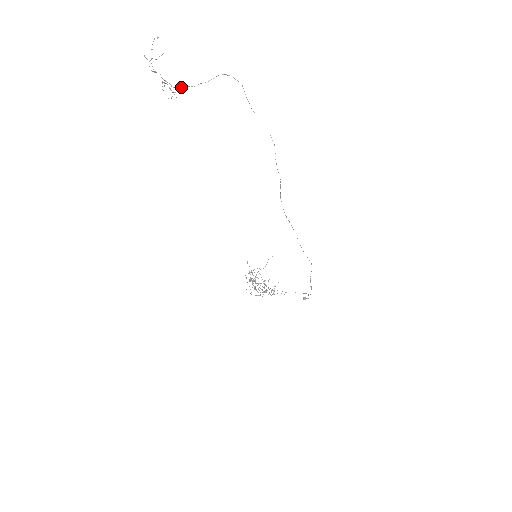
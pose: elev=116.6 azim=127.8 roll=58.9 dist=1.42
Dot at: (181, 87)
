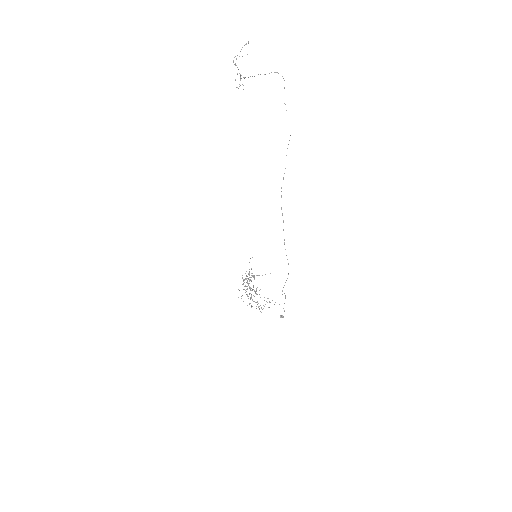
Dot at: occluded
